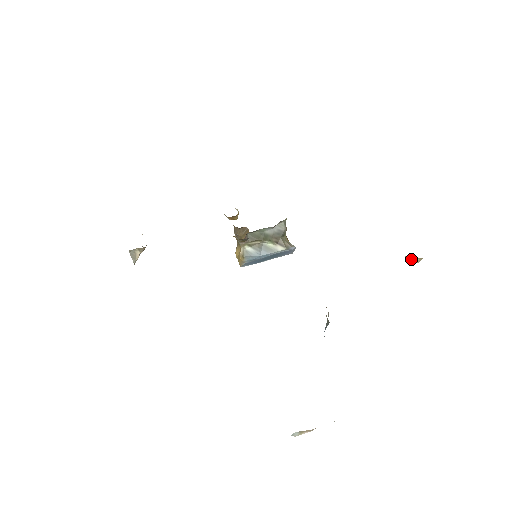
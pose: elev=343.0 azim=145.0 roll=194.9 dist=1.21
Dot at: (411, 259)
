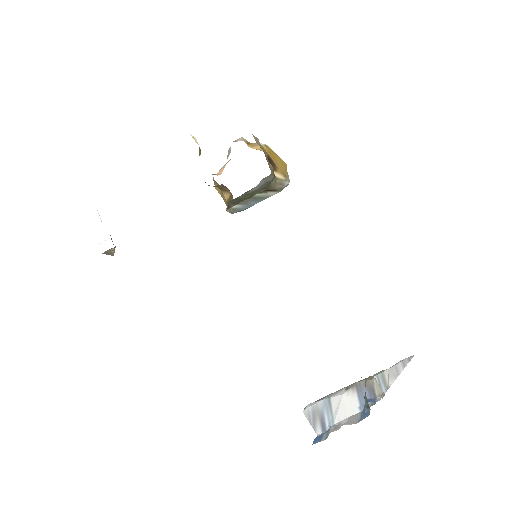
Dot at: occluded
